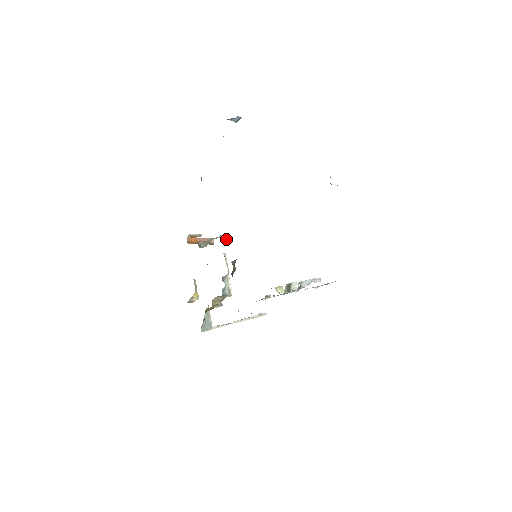
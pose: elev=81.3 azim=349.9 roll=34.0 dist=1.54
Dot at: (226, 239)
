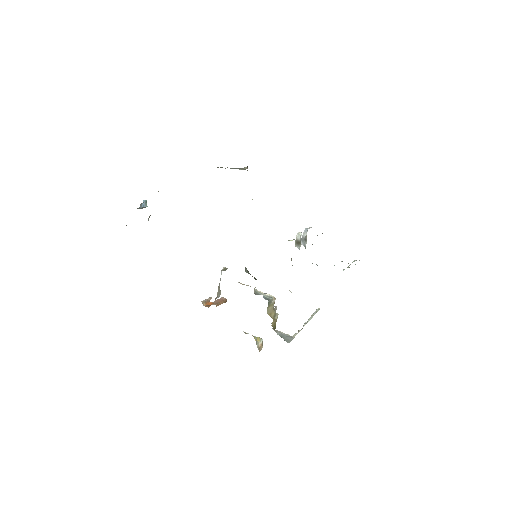
Dot at: occluded
